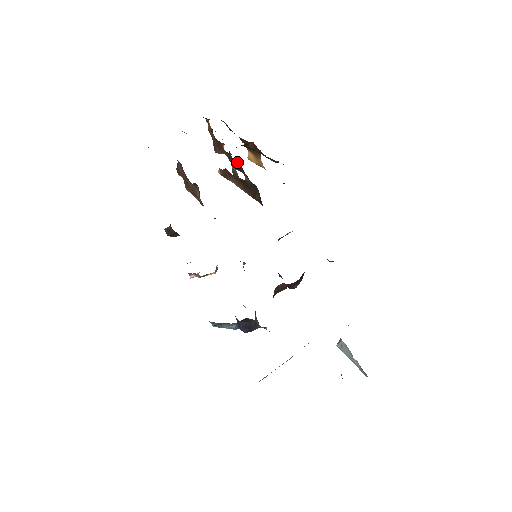
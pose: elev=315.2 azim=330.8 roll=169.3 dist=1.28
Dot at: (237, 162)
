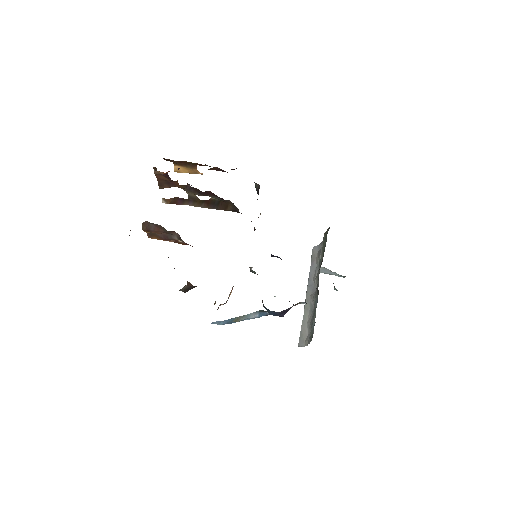
Dot at: (206, 191)
